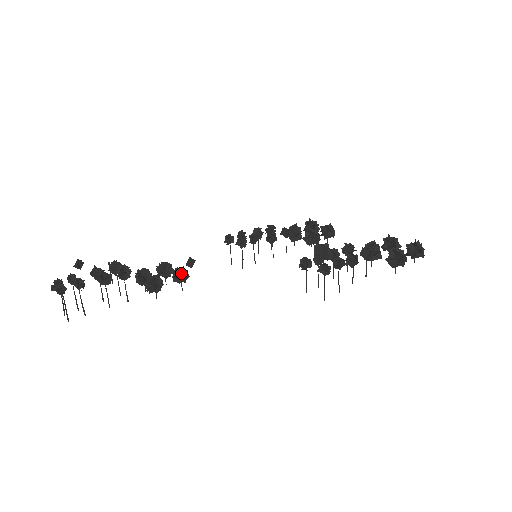
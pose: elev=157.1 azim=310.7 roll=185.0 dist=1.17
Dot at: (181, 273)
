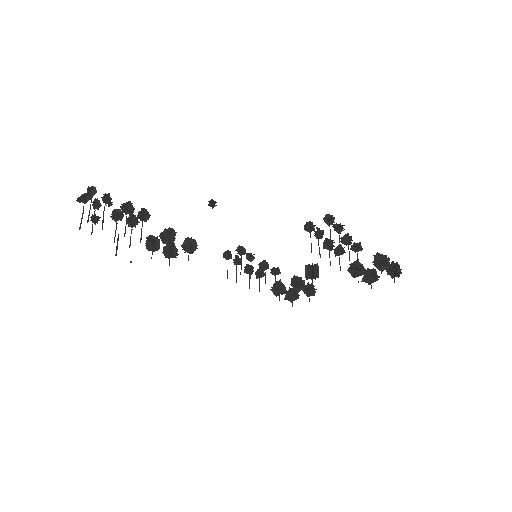
Dot at: (192, 240)
